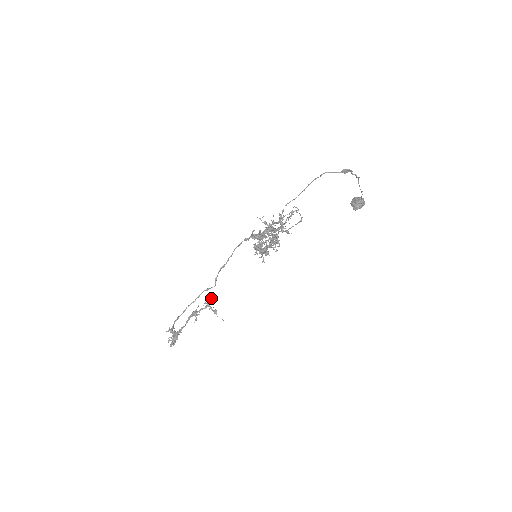
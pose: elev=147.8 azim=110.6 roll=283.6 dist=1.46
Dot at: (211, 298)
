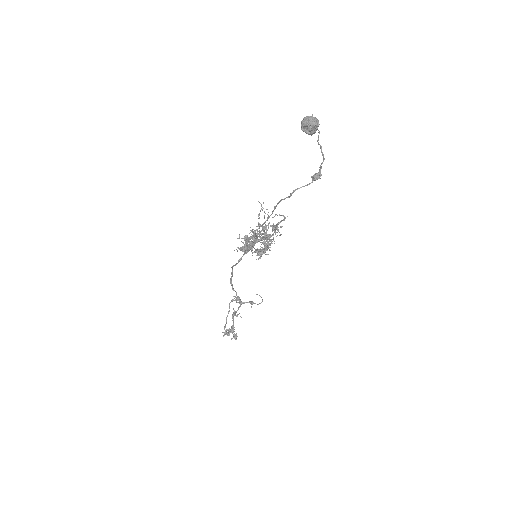
Dot at: (239, 299)
